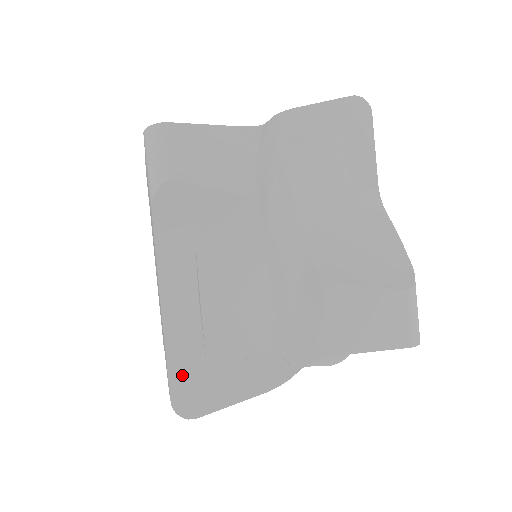
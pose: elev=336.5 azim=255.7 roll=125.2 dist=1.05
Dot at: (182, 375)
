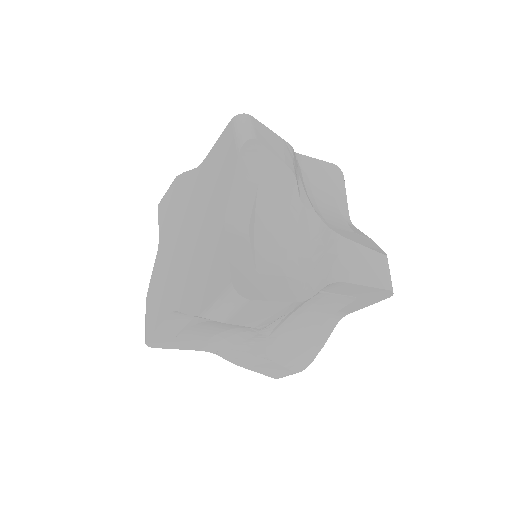
Dot at: (239, 269)
